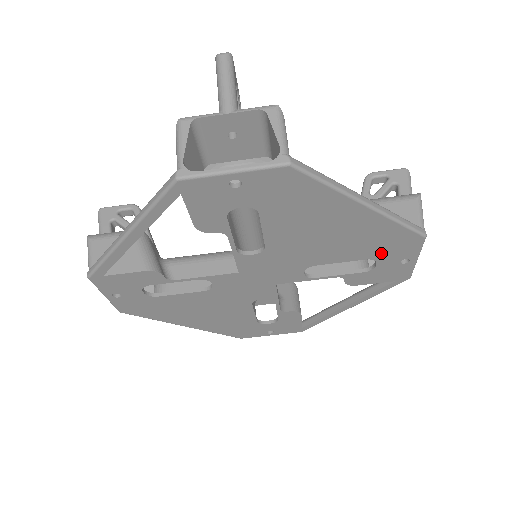
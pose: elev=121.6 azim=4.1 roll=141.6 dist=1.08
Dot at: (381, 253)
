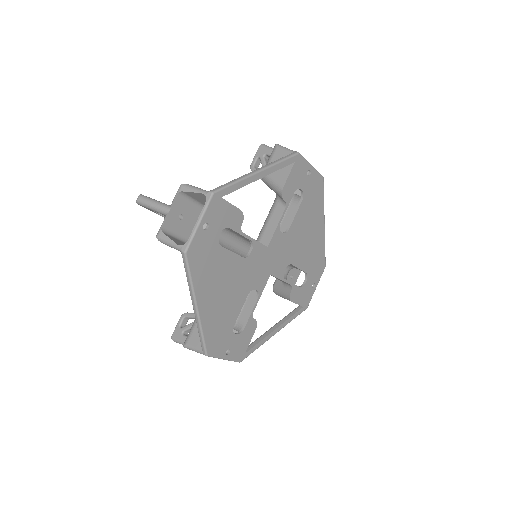
Dot at: (312, 270)
